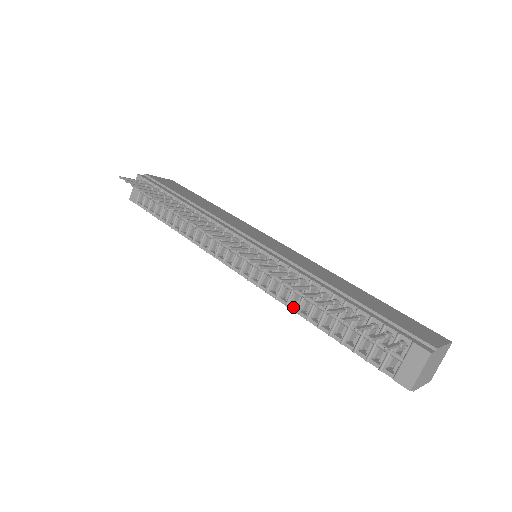
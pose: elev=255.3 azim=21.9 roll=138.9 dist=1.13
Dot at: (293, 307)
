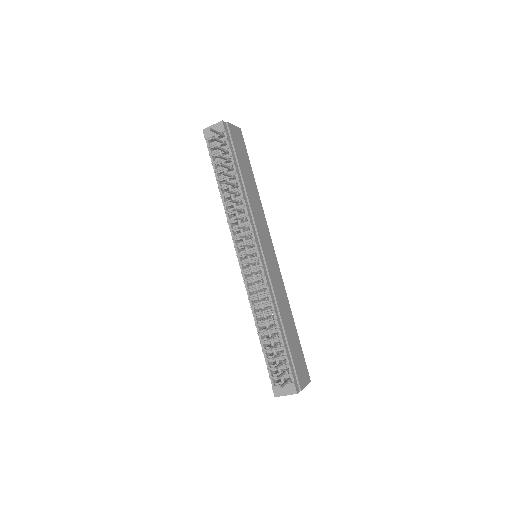
Dot at: (254, 312)
